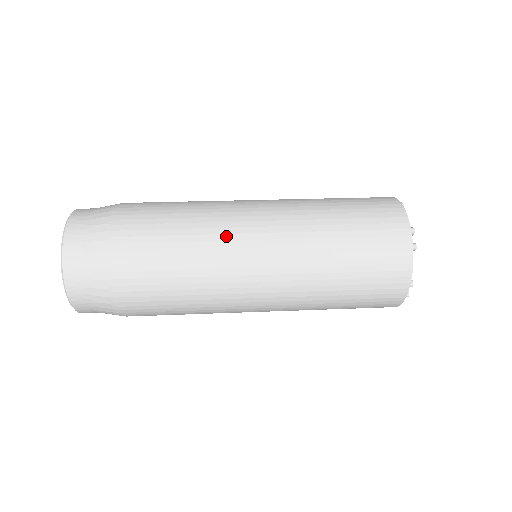
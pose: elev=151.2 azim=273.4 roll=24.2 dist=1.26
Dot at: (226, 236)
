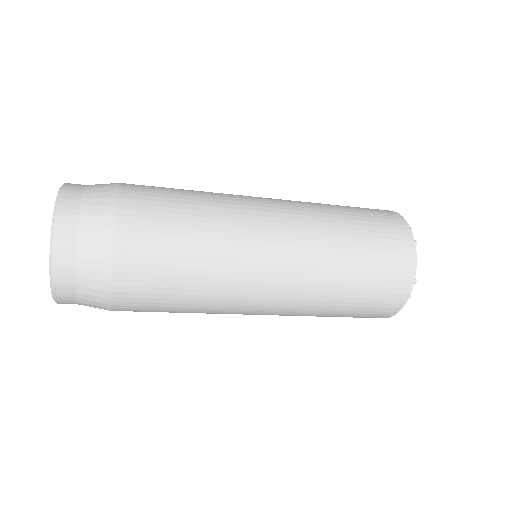
Dot at: occluded
